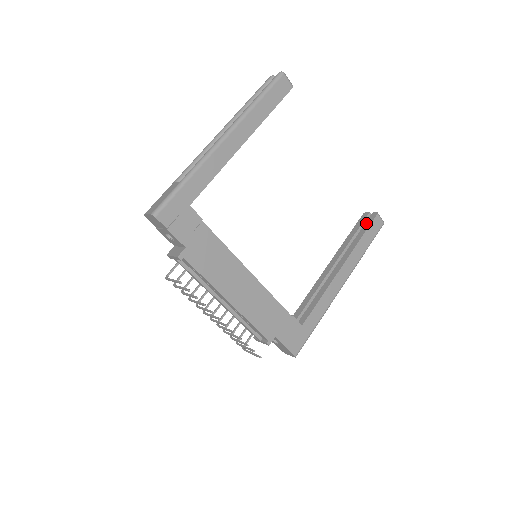
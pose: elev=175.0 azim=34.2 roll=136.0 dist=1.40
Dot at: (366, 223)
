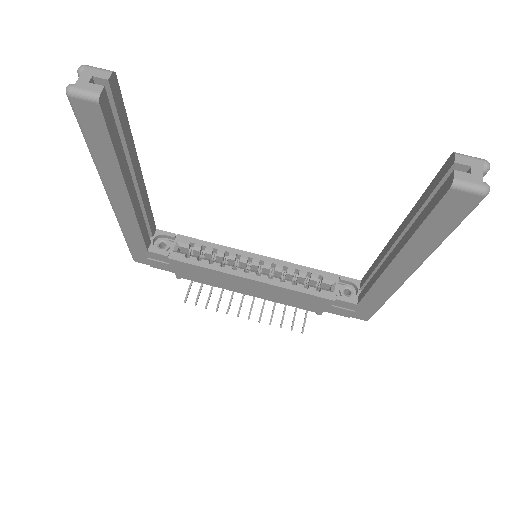
Dot at: (435, 195)
